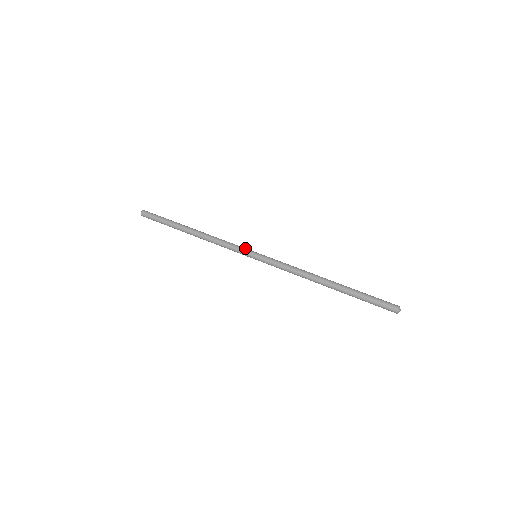
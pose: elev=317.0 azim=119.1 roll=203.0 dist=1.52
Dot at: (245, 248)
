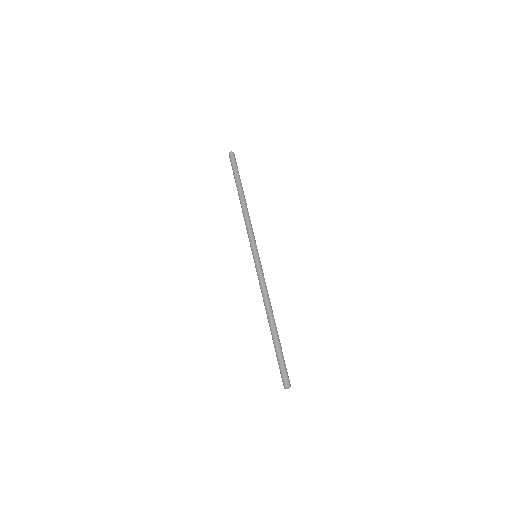
Dot at: (254, 244)
